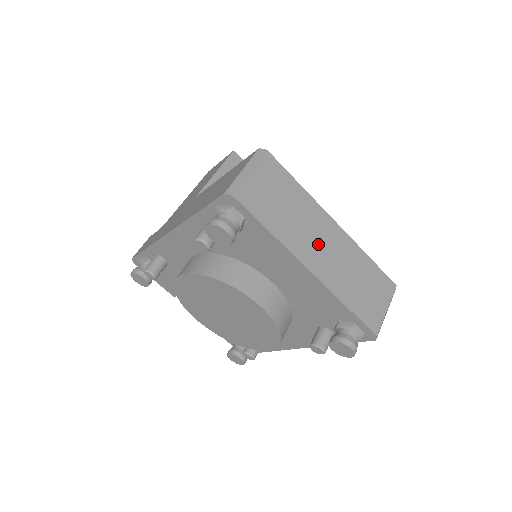
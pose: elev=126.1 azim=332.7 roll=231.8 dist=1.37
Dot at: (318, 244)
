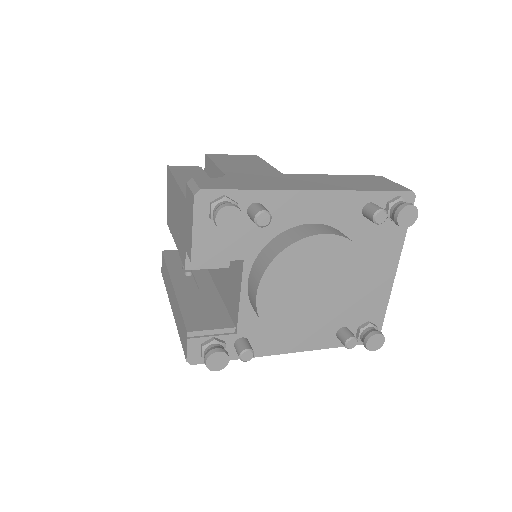
Dot at: occluded
